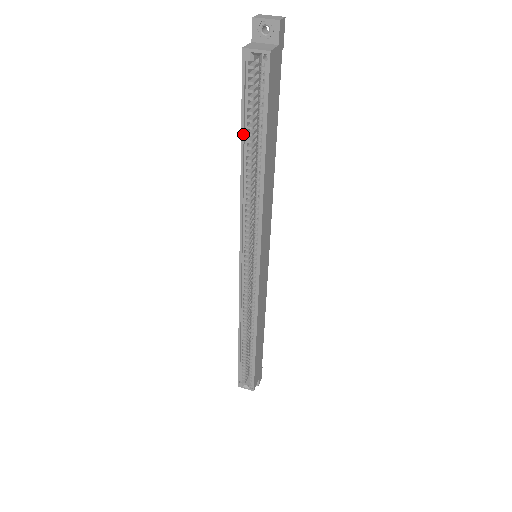
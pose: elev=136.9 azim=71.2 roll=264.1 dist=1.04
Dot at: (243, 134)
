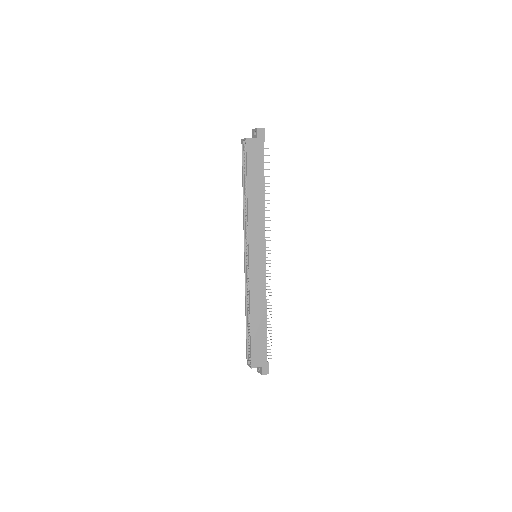
Dot at: (243, 178)
